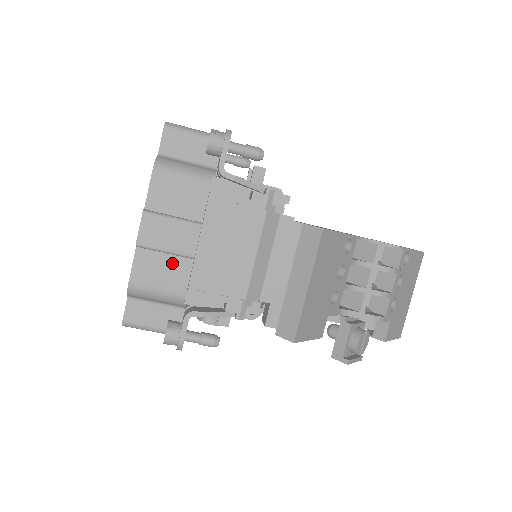
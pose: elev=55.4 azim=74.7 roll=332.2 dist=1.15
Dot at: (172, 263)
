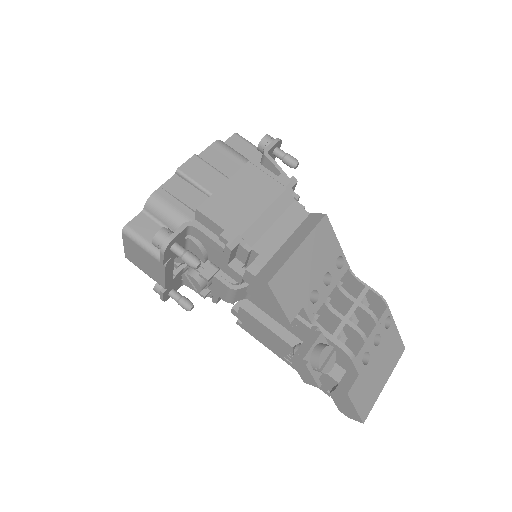
Dot at: (195, 195)
